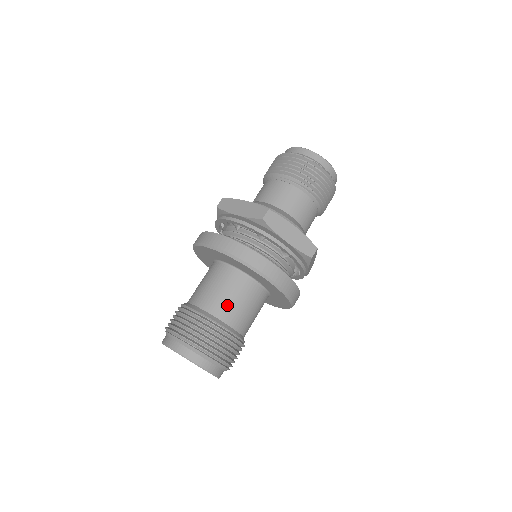
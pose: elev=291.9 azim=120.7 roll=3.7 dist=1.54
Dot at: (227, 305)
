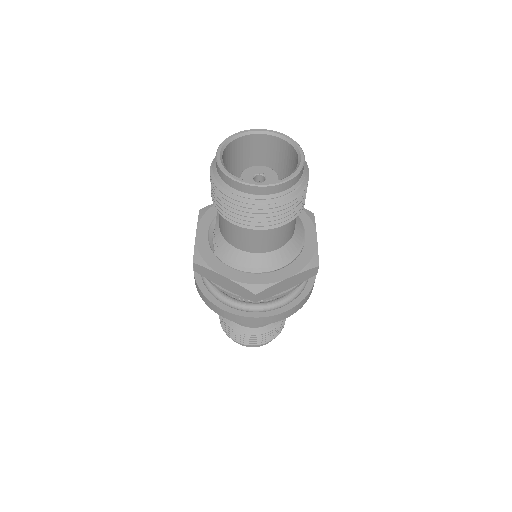
Dot at: occluded
